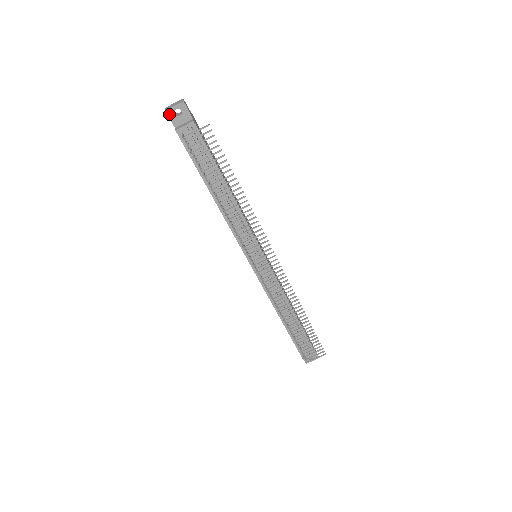
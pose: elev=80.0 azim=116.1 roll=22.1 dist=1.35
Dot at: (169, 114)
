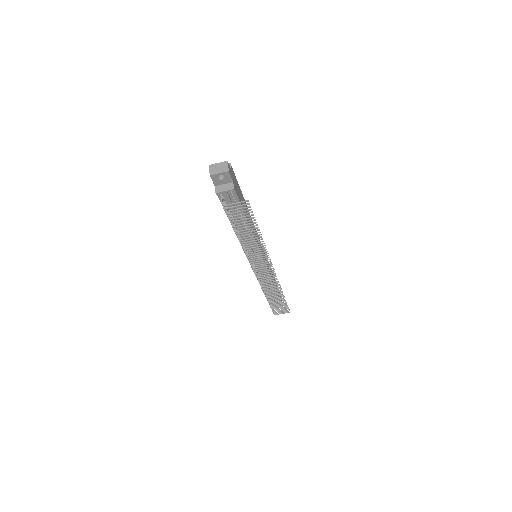
Dot at: (212, 177)
